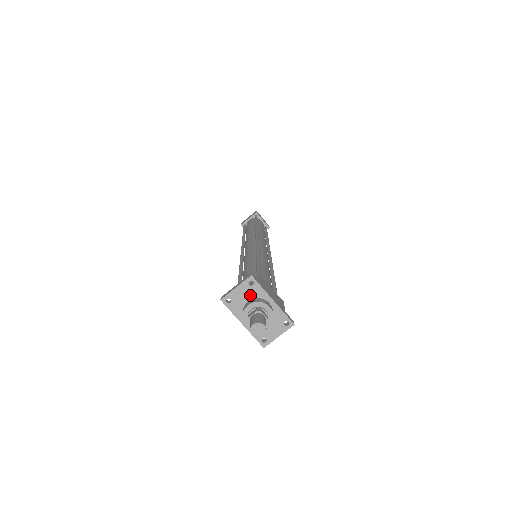
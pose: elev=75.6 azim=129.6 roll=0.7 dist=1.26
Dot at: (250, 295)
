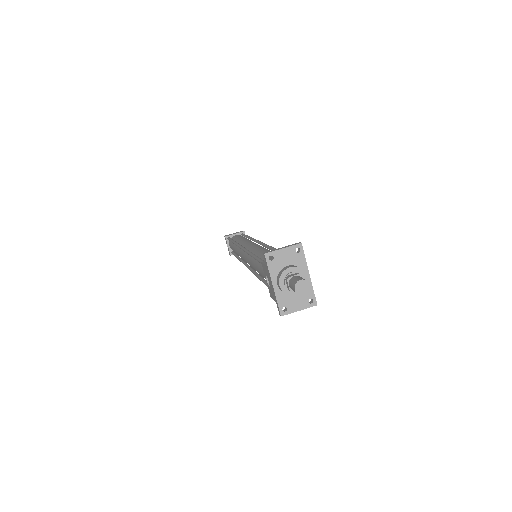
Dot at: (292, 261)
